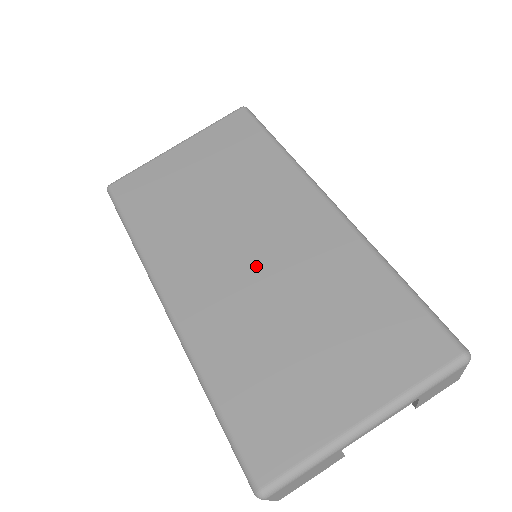
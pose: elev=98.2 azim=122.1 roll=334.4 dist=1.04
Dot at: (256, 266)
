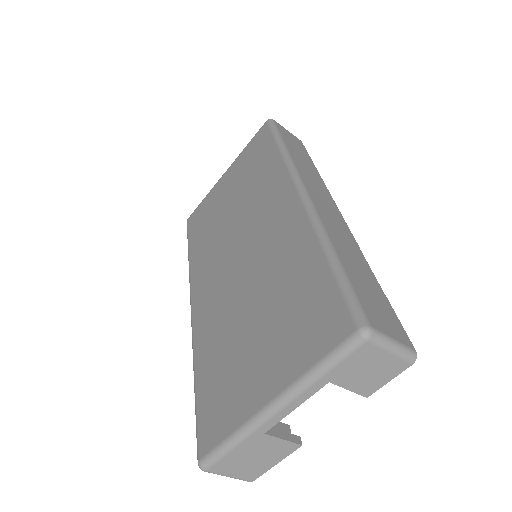
Dot at: (241, 266)
